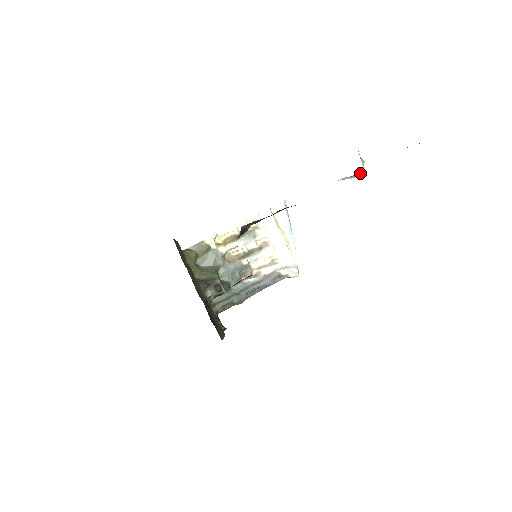
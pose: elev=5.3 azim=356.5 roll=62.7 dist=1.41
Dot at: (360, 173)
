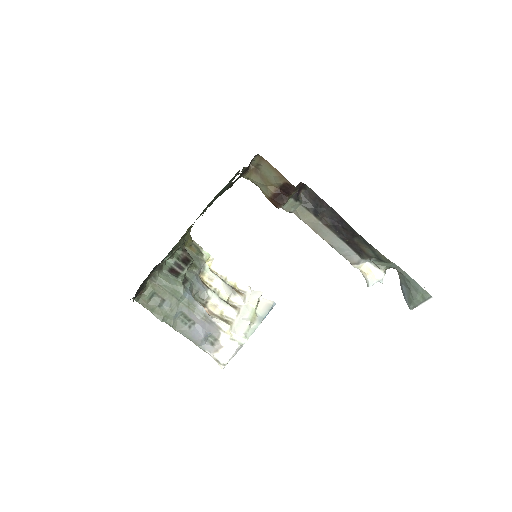
Dot at: (385, 266)
